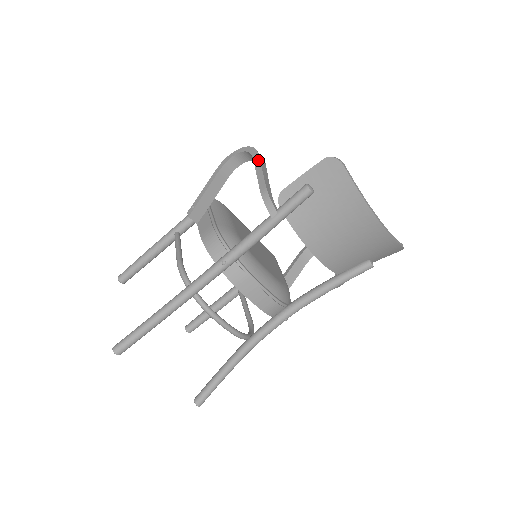
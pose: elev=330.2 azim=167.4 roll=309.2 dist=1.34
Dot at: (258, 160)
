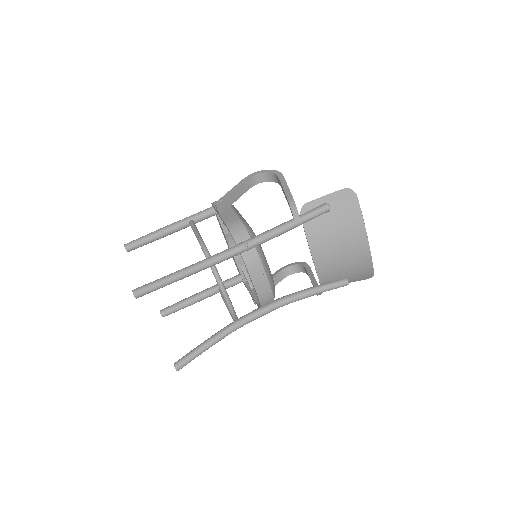
Dot at: (284, 180)
